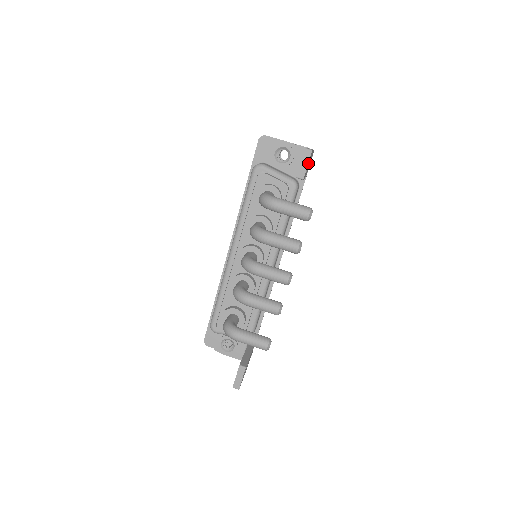
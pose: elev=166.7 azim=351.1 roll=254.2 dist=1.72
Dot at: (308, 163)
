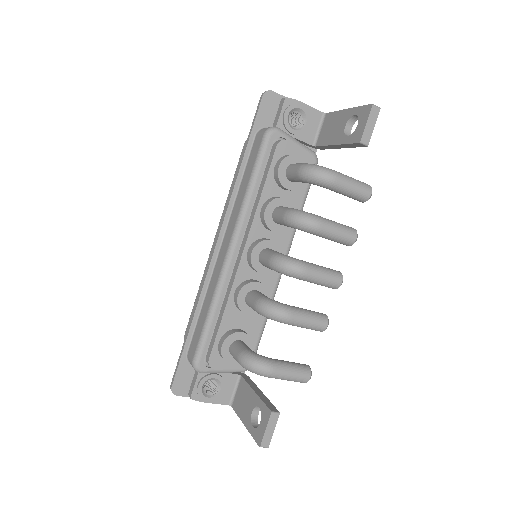
Dot at: occluded
